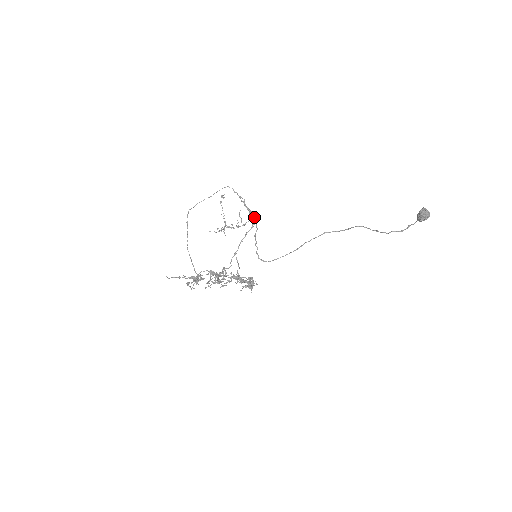
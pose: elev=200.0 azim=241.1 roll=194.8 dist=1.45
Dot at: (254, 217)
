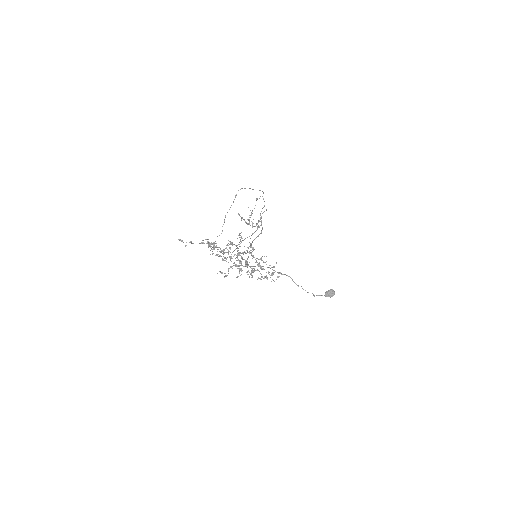
Dot at: occluded
